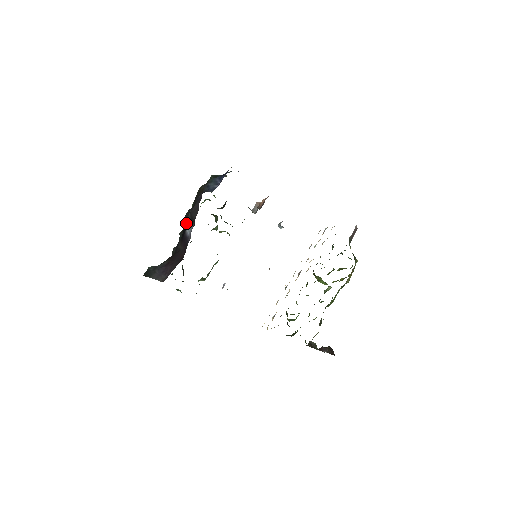
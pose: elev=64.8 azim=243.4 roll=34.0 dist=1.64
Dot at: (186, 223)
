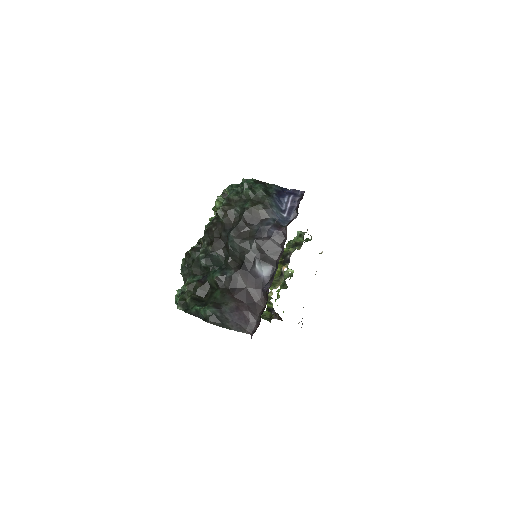
Dot at: (250, 256)
